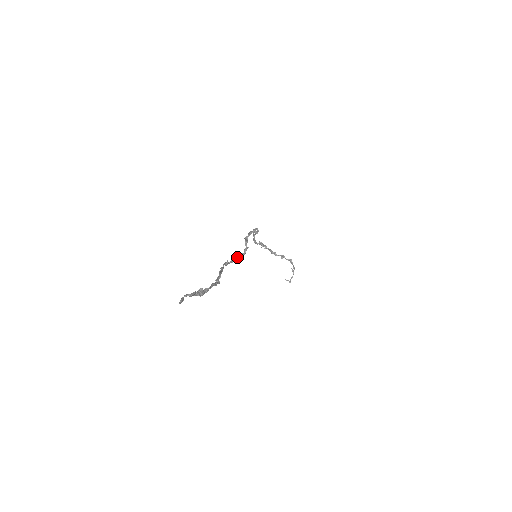
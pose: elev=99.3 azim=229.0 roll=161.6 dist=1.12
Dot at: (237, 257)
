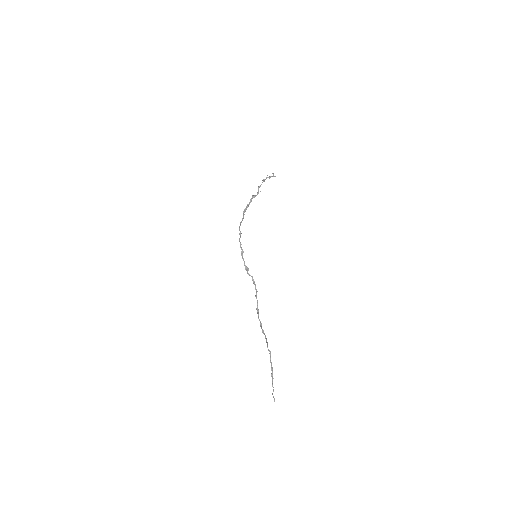
Dot at: (256, 295)
